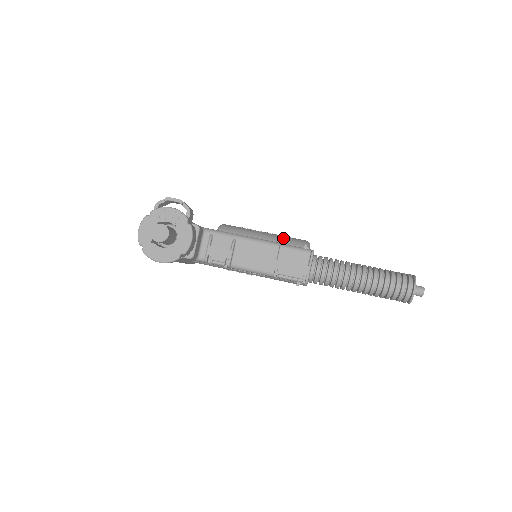
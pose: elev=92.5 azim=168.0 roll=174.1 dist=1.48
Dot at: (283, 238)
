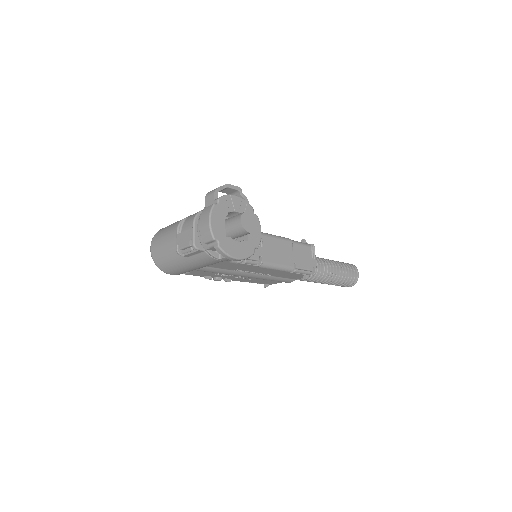
Dot at: occluded
